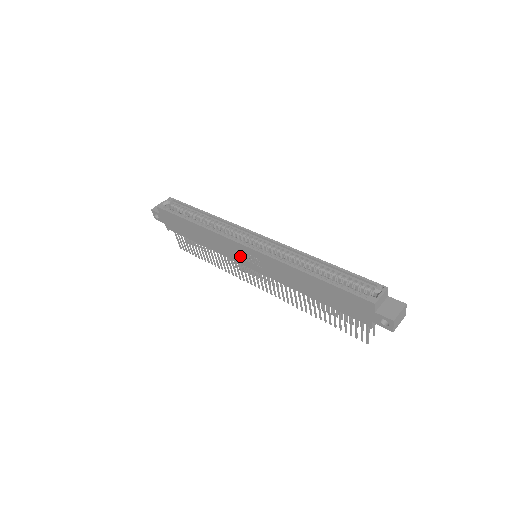
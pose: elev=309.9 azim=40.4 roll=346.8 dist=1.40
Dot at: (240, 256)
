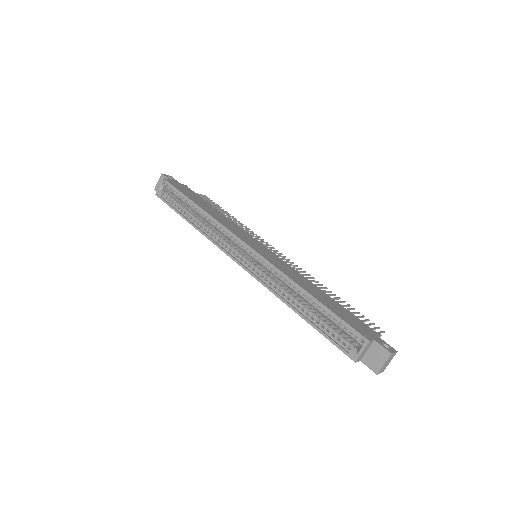
Dot at: occluded
